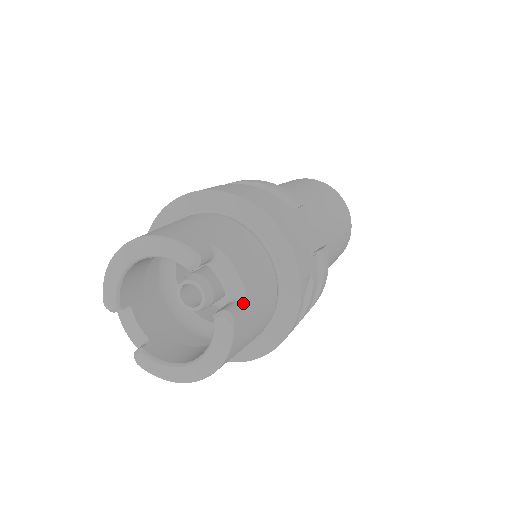
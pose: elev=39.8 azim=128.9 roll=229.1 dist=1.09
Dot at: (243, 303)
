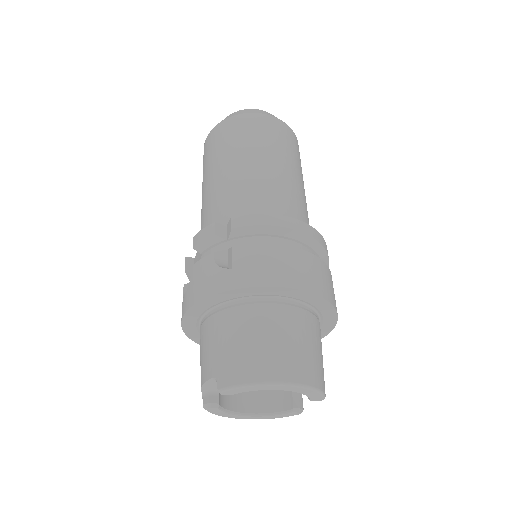
Dot at: occluded
